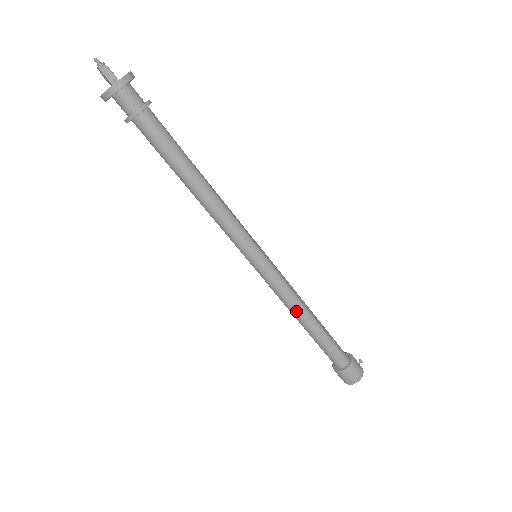
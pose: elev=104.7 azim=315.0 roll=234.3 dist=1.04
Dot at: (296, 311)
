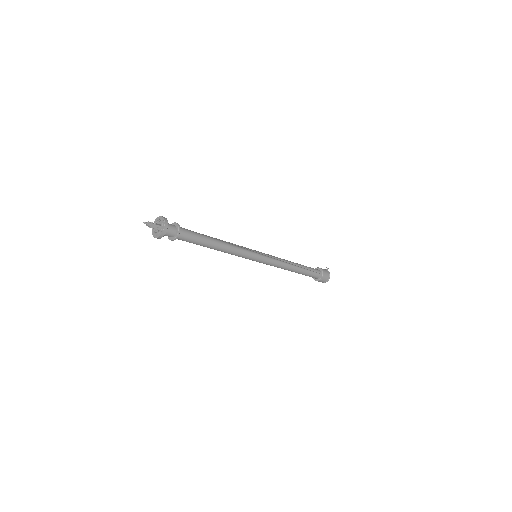
Dot at: (285, 269)
